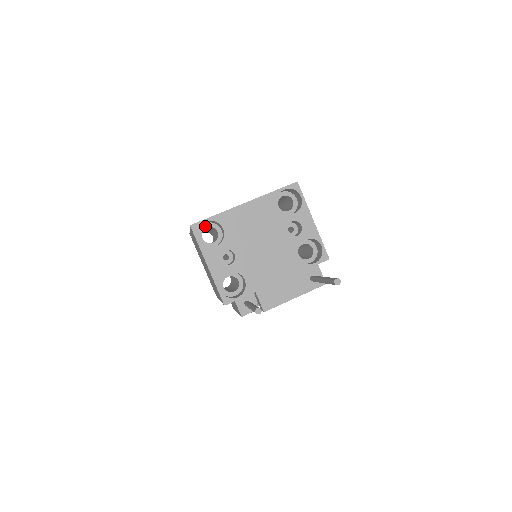
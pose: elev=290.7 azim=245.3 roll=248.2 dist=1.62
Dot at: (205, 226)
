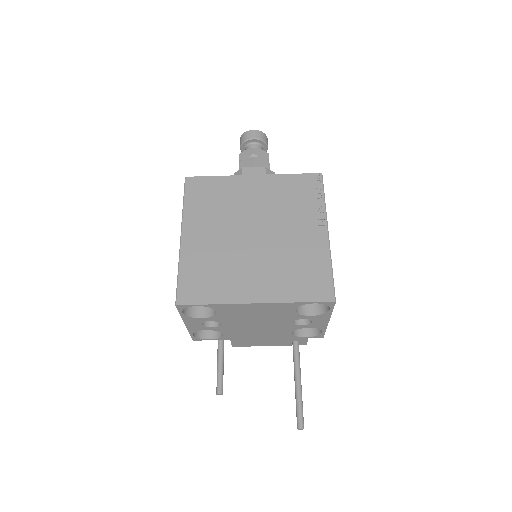
Dot at: (197, 286)
